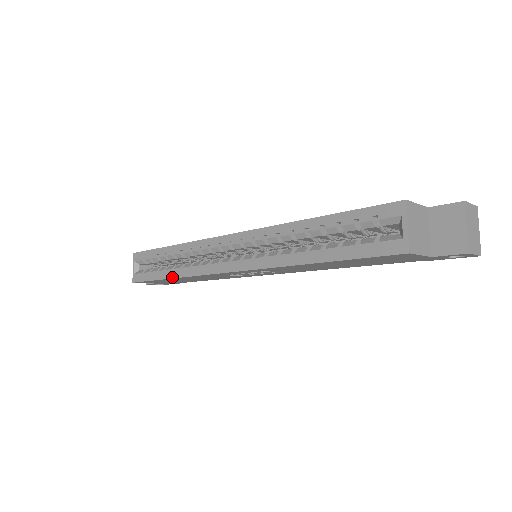
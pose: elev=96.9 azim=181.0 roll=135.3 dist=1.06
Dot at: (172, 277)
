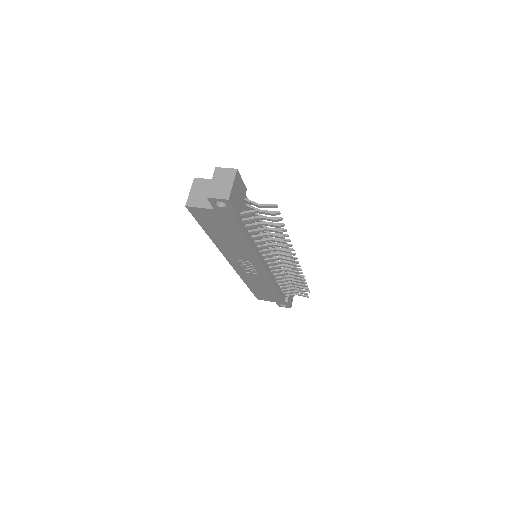
Dot at: (246, 284)
